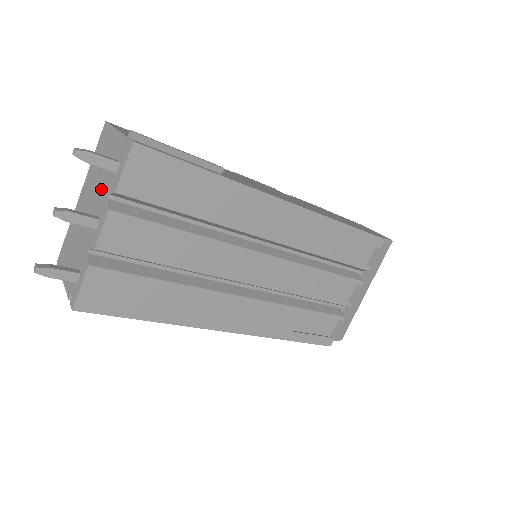
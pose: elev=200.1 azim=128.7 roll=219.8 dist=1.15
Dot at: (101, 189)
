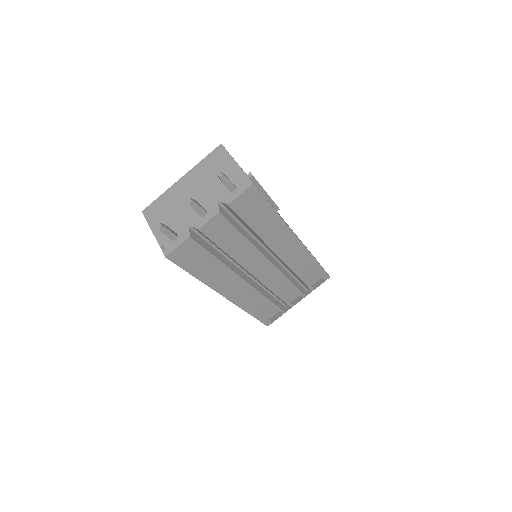
Dot at: (211, 192)
